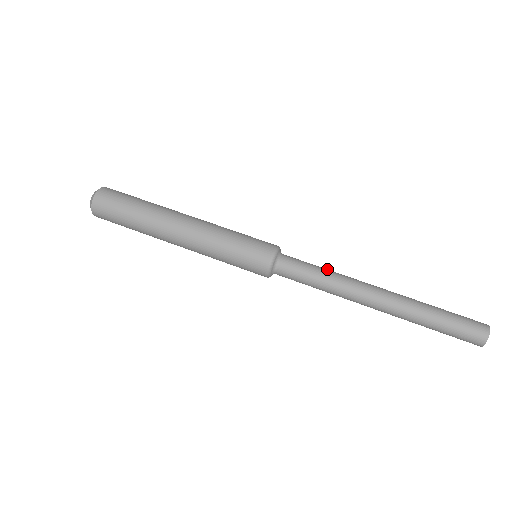
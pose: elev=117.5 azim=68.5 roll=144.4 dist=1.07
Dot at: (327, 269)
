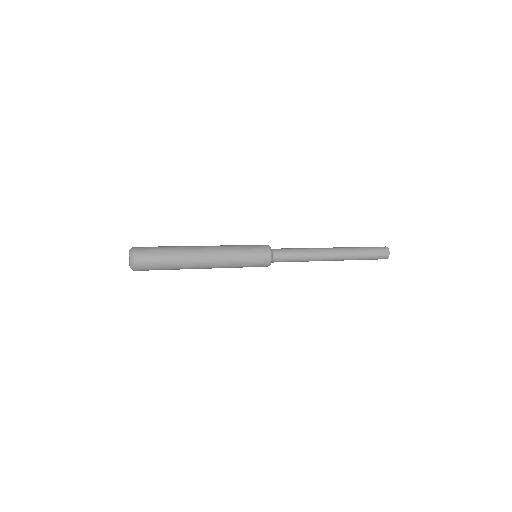
Dot at: occluded
